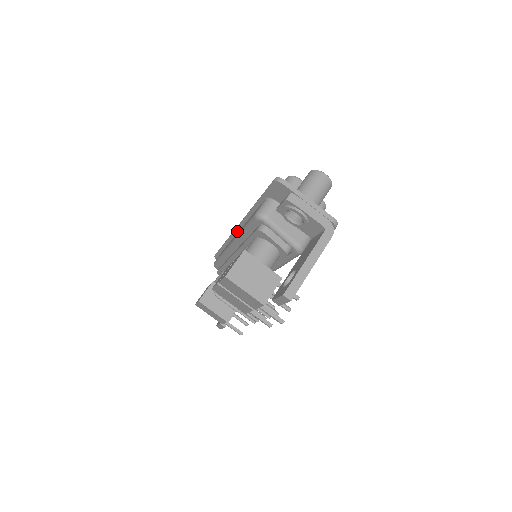
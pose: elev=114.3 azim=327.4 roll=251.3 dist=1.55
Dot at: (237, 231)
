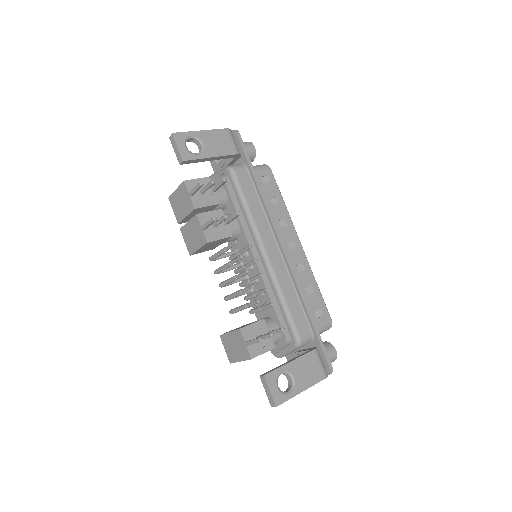
Dot at: occluded
